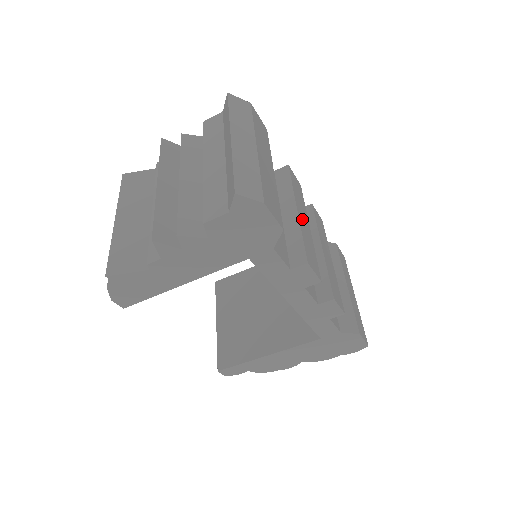
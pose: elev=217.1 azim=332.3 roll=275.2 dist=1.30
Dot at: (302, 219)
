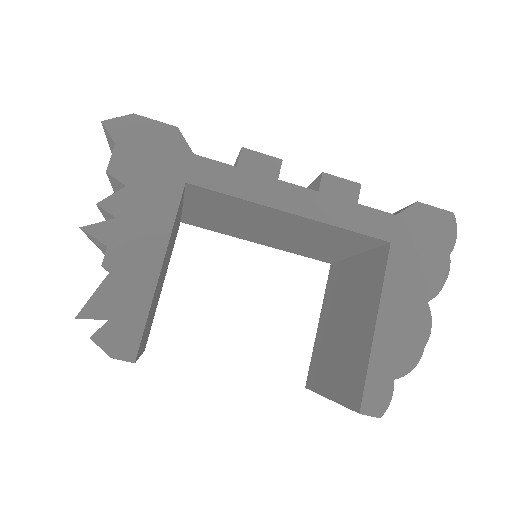
Dot at: occluded
